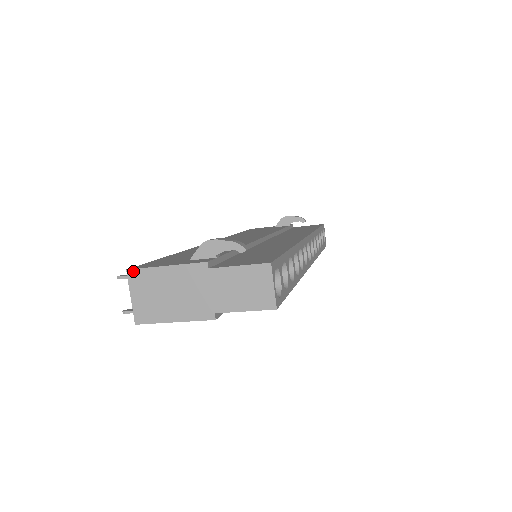
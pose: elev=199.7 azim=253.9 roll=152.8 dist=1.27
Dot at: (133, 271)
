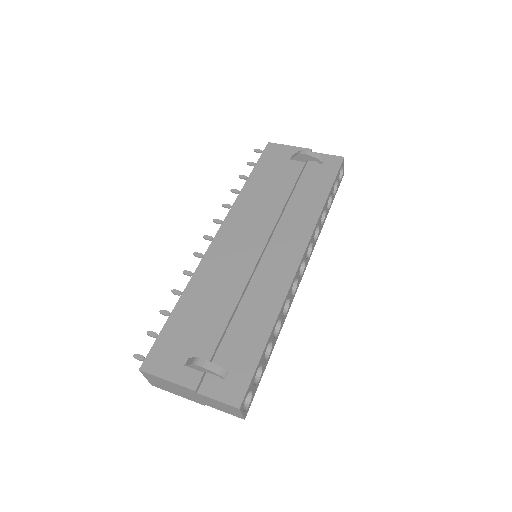
Dot at: (144, 372)
